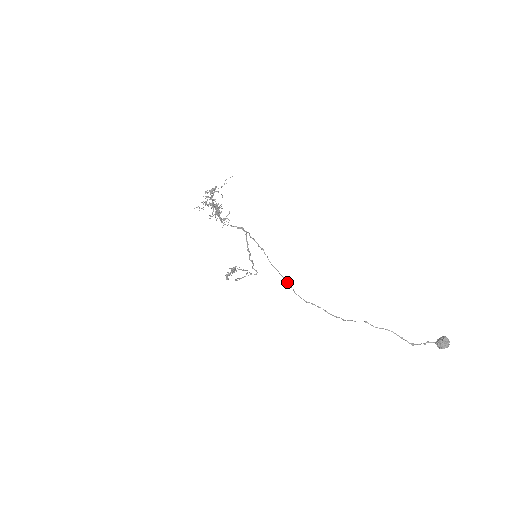
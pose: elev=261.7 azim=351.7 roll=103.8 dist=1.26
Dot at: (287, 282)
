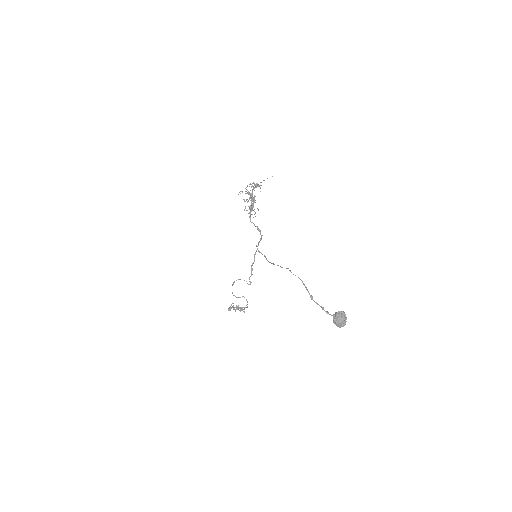
Dot at: (258, 243)
